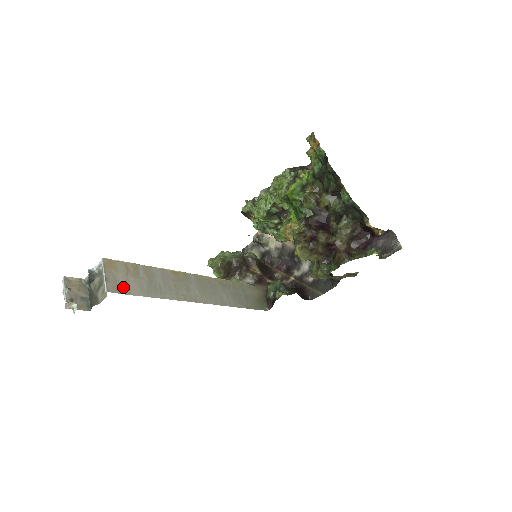
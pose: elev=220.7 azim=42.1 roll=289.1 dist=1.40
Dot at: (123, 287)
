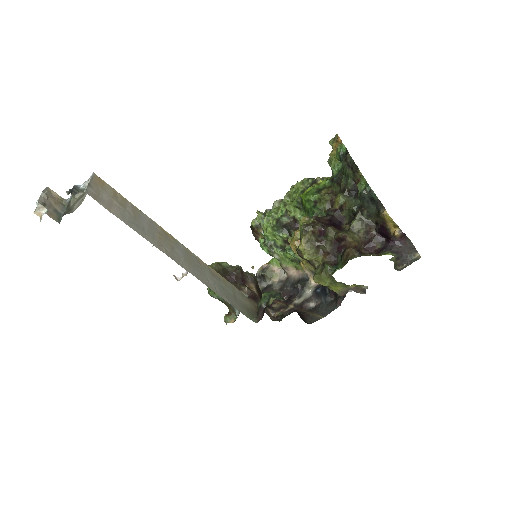
Dot at: (104, 201)
